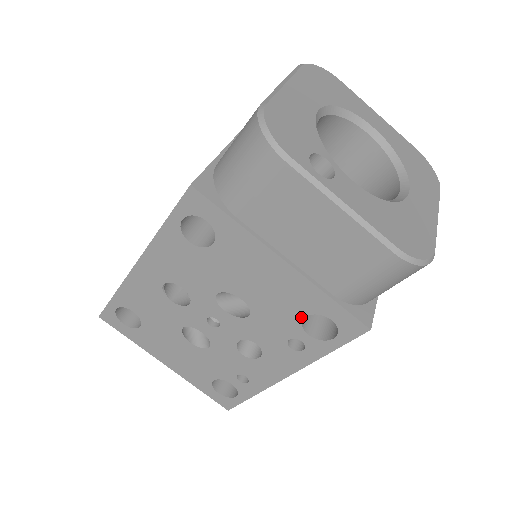
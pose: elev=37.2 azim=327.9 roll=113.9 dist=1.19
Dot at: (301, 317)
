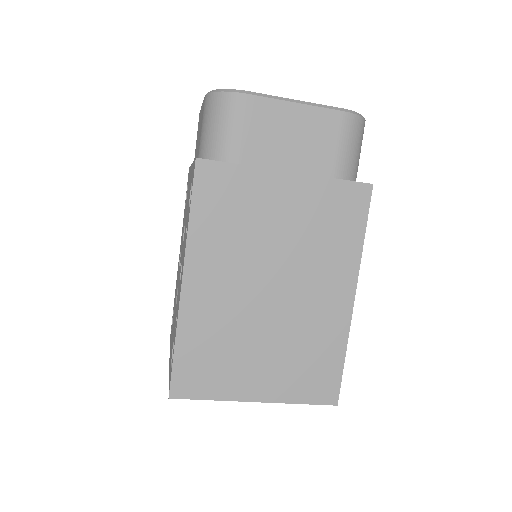
Dot at: (190, 198)
